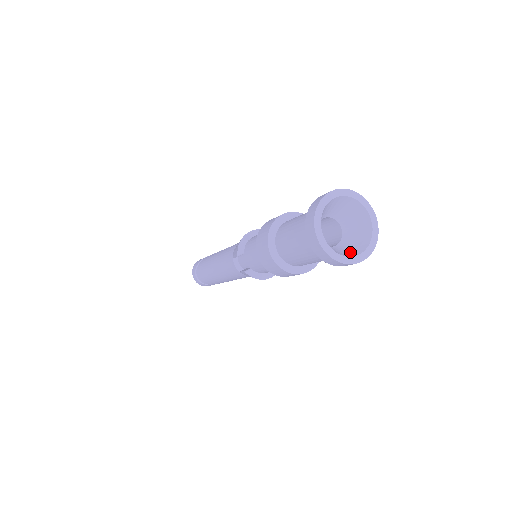
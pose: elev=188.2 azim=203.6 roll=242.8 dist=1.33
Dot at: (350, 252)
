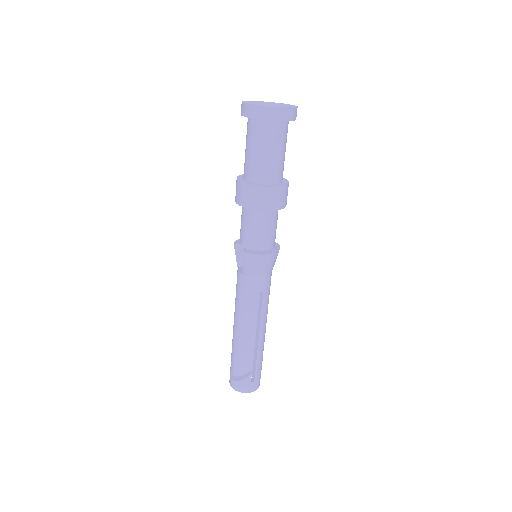
Dot at: occluded
